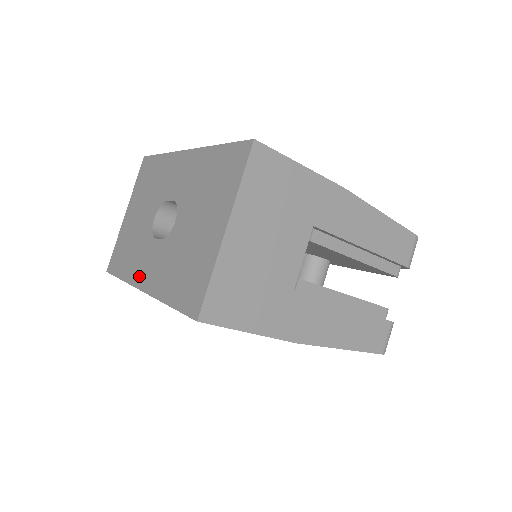
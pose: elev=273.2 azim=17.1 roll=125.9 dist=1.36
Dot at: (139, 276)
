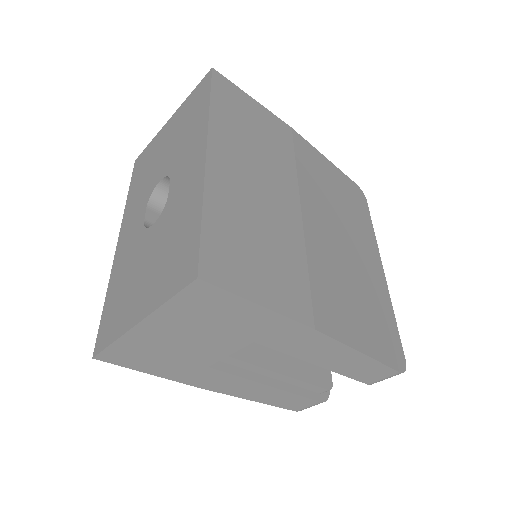
Dot at: (126, 223)
